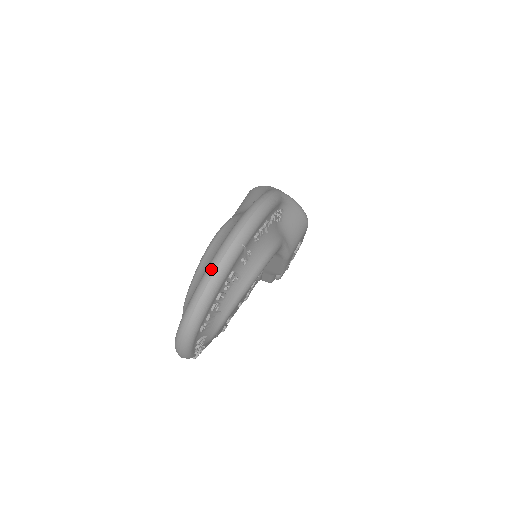
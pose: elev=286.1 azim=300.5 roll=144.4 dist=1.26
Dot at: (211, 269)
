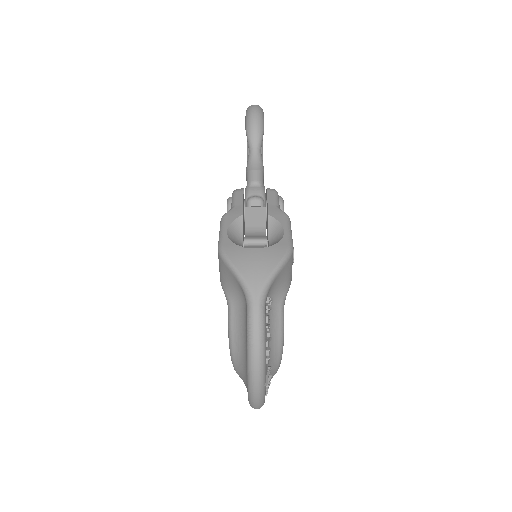
Dot at: (253, 404)
